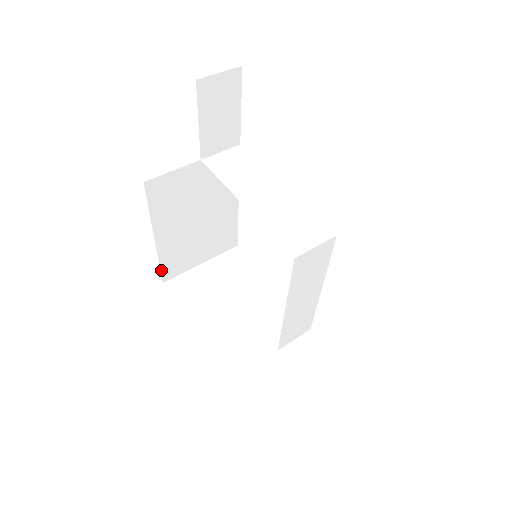
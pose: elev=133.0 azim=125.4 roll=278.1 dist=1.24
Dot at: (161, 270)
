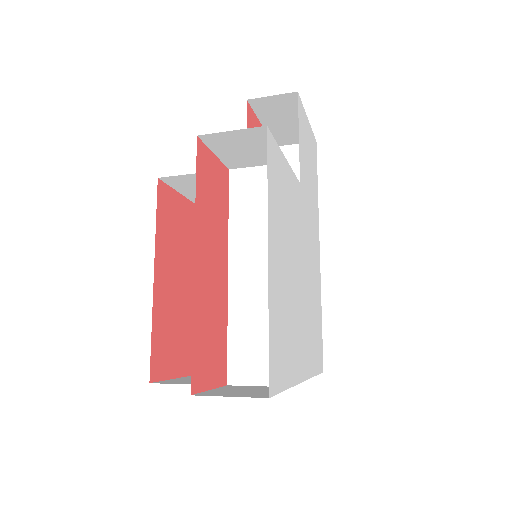
Dot at: occluded
